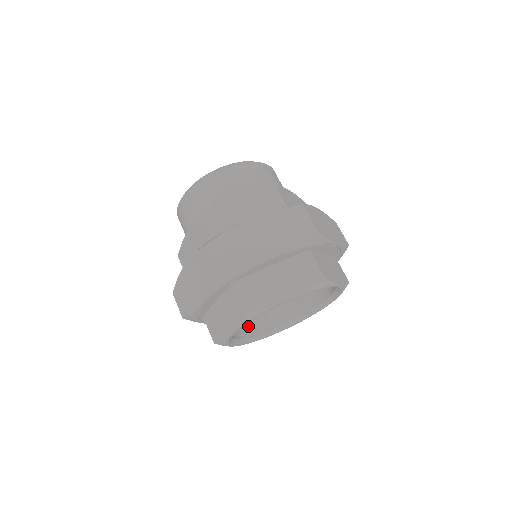
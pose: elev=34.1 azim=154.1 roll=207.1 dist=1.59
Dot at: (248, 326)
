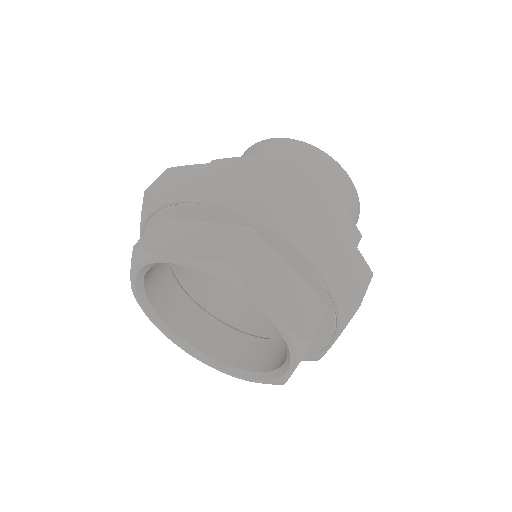
Dot at: (204, 336)
